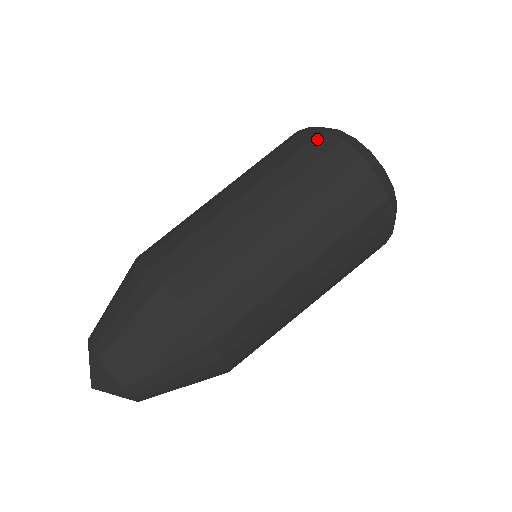
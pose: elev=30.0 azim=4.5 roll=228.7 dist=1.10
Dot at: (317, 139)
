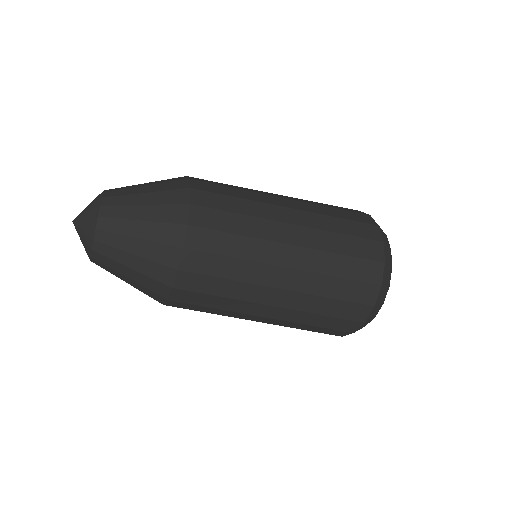
Dot at: (351, 209)
